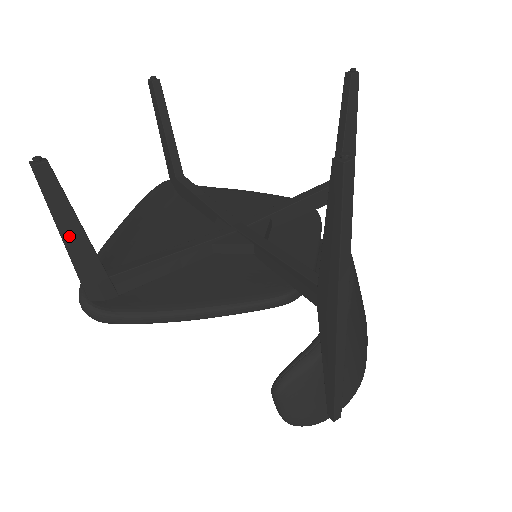
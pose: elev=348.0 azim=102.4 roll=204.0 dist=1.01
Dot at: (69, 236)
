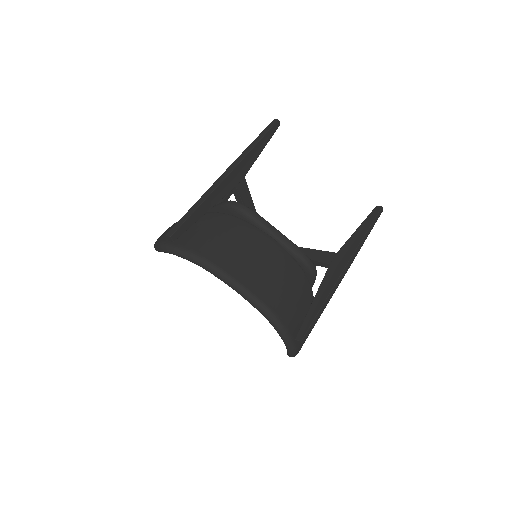
Dot at: occluded
